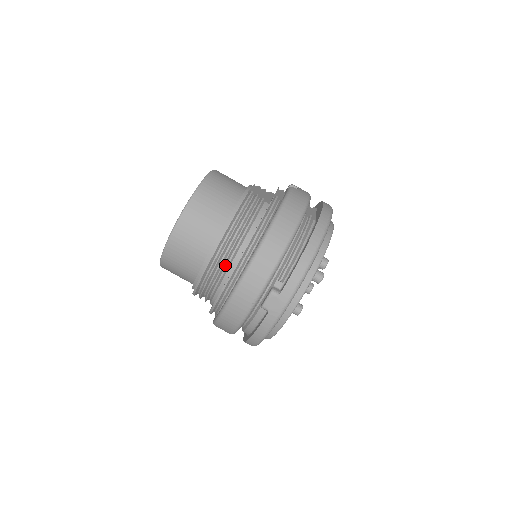
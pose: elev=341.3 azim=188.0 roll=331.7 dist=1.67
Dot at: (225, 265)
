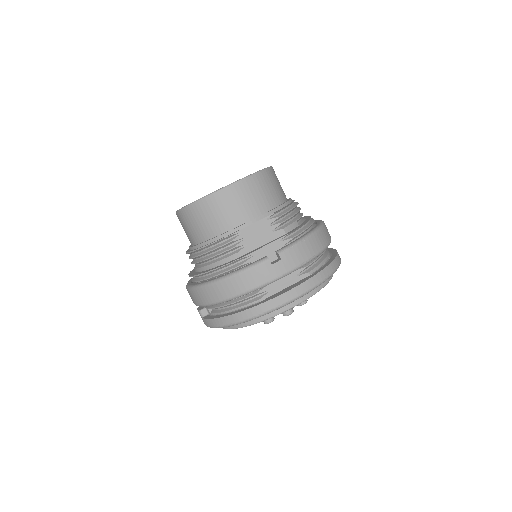
Dot at: occluded
